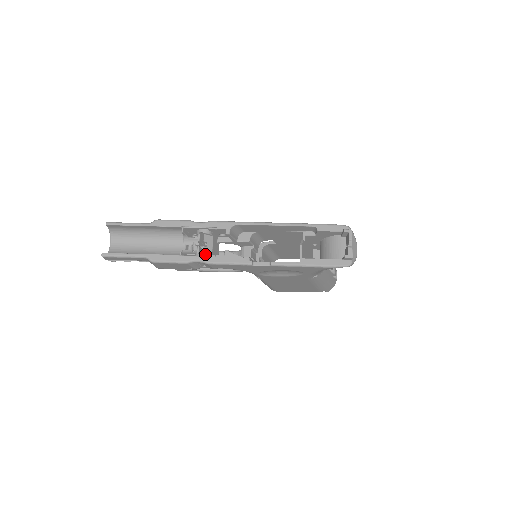
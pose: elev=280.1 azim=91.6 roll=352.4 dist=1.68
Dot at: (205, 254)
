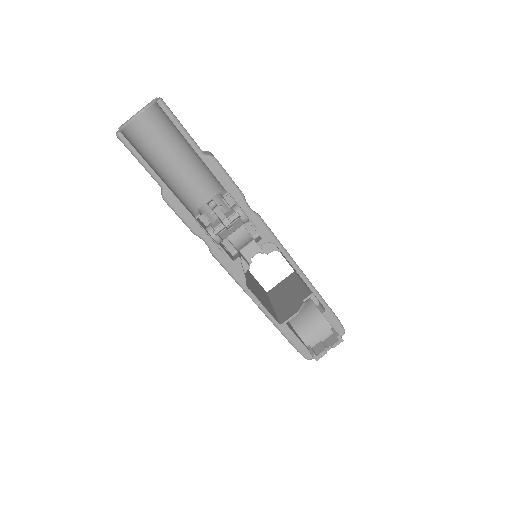
Dot at: (219, 240)
